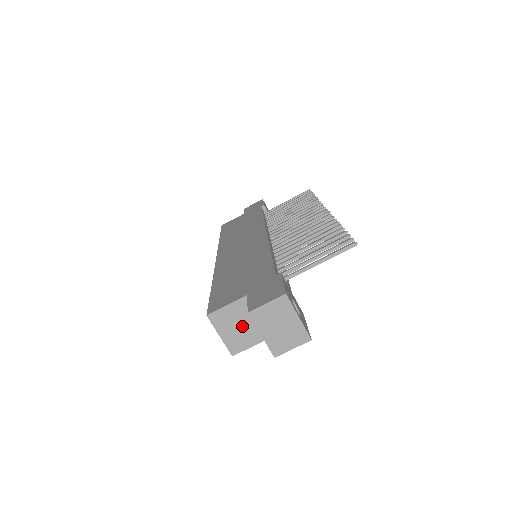
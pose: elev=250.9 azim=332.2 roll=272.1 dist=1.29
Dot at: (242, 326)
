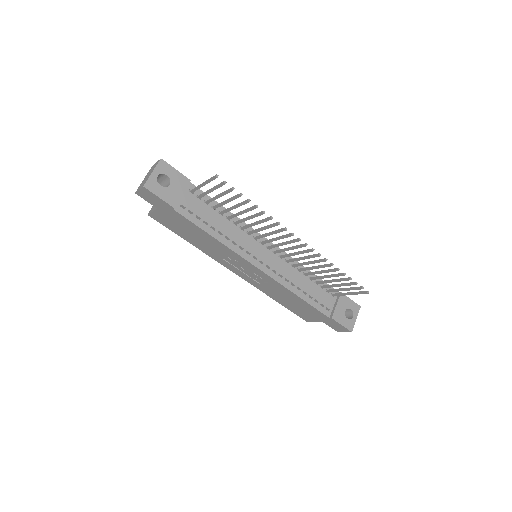
Dot at: occluded
